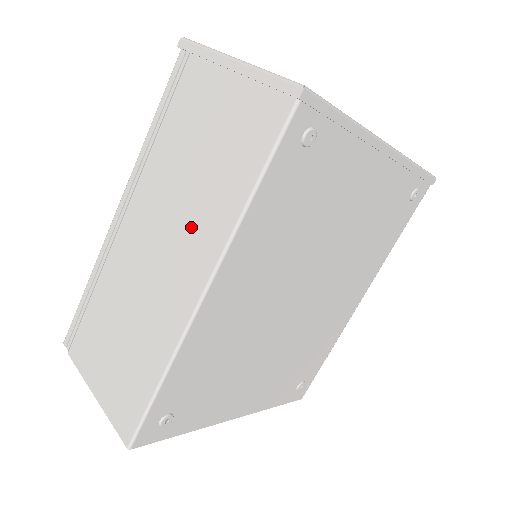
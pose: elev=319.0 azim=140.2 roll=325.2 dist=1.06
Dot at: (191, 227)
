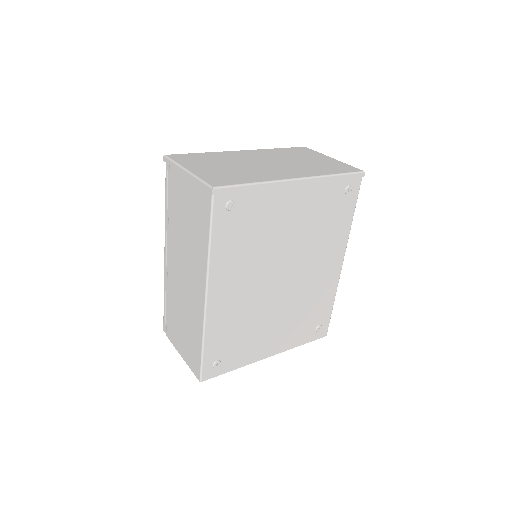
Dot at: (193, 263)
